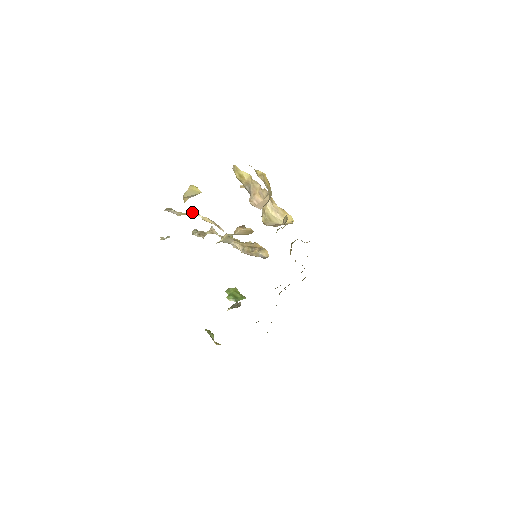
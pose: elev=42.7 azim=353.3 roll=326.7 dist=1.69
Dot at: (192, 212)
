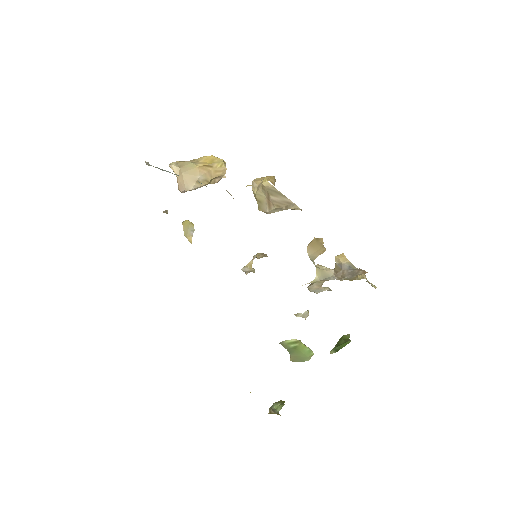
Dot at: (253, 258)
